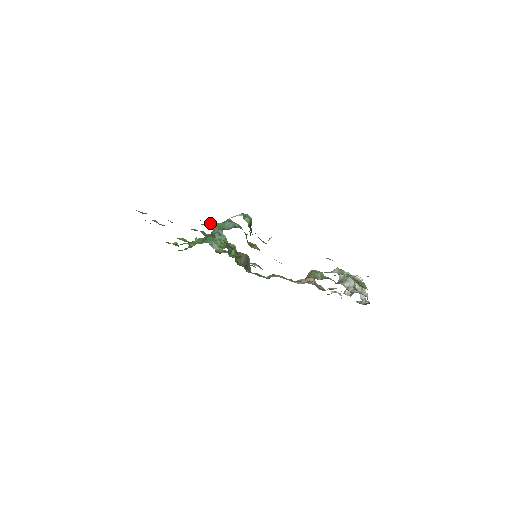
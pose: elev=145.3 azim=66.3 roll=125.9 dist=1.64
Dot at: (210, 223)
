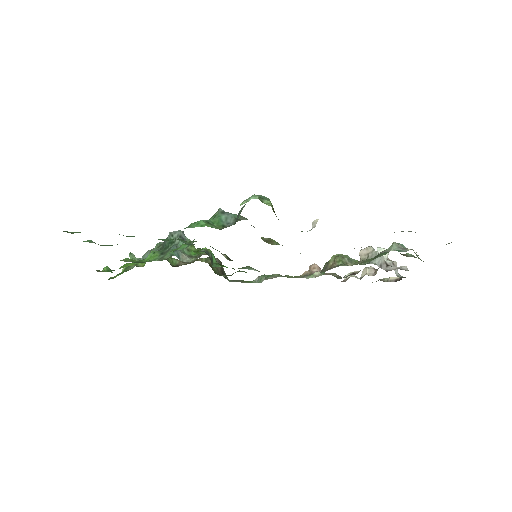
Dot at: (200, 222)
